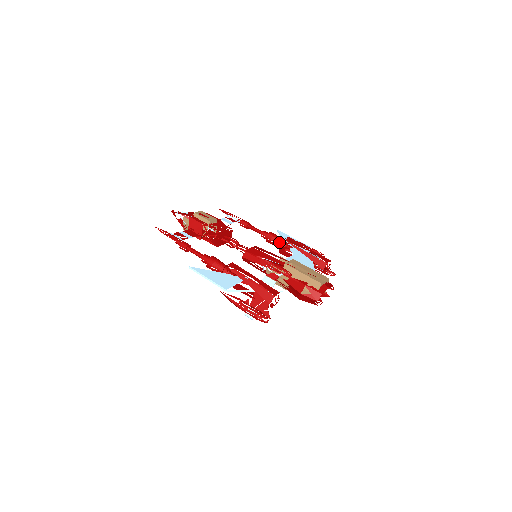
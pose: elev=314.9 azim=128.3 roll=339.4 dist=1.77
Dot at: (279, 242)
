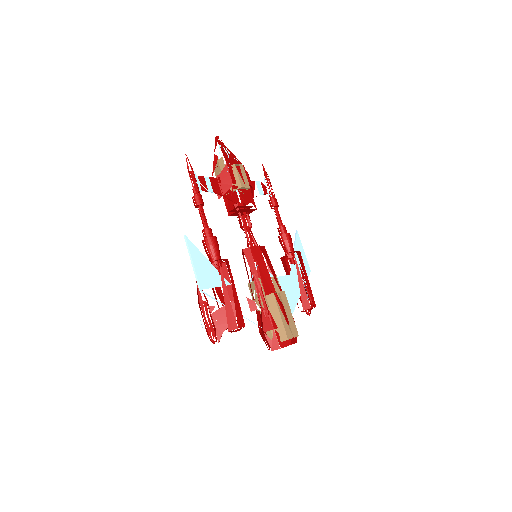
Dot at: (288, 250)
